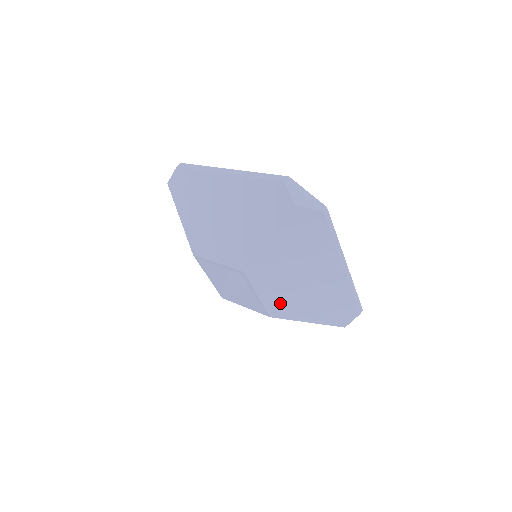
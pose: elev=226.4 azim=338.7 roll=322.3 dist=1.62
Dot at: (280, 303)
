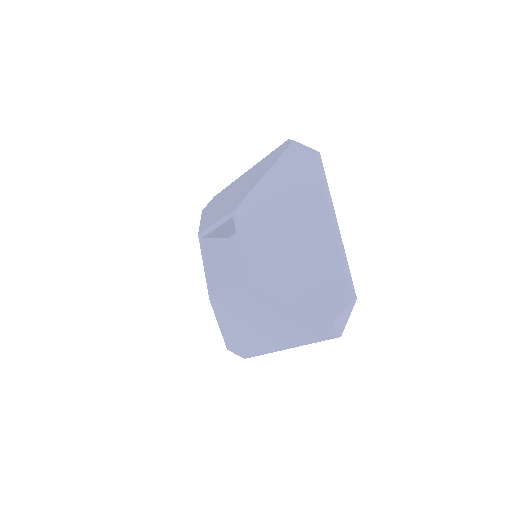
Dot at: (263, 261)
